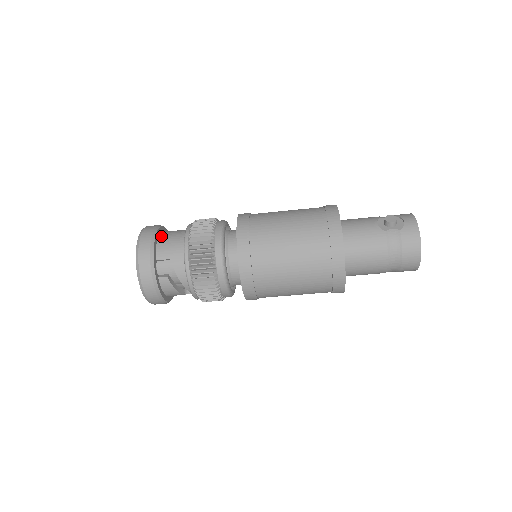
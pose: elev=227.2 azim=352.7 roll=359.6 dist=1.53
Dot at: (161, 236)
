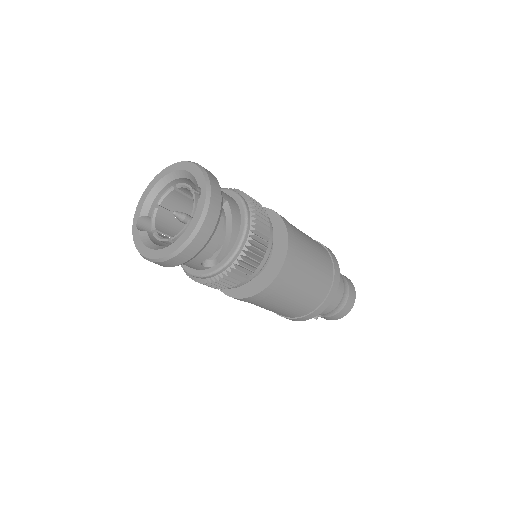
Dot at: occluded
